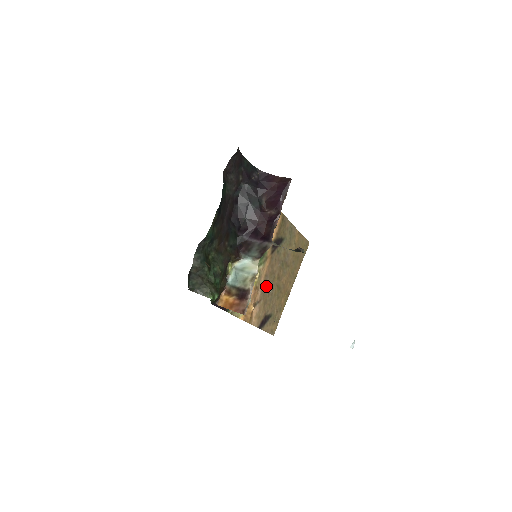
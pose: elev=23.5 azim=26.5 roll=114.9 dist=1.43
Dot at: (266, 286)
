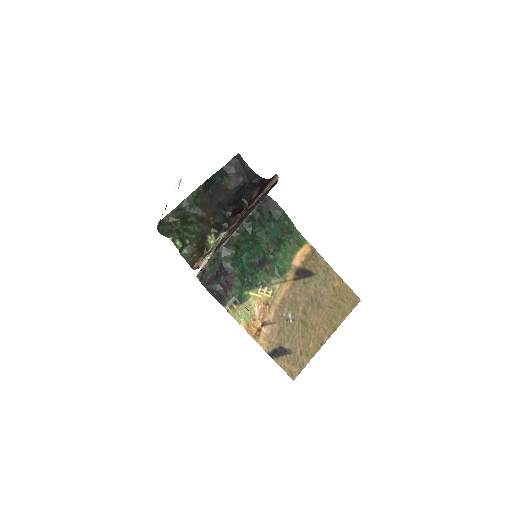
Dot at: (284, 311)
